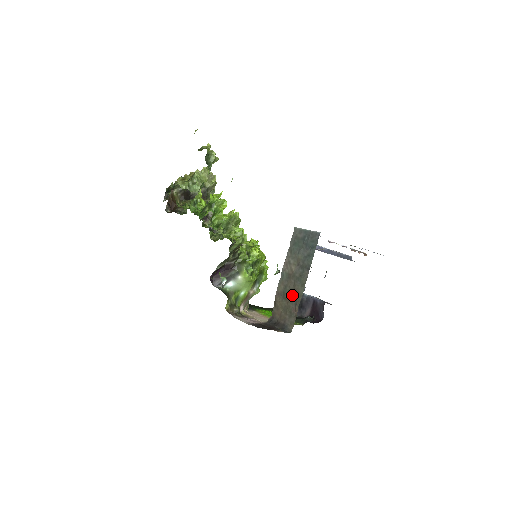
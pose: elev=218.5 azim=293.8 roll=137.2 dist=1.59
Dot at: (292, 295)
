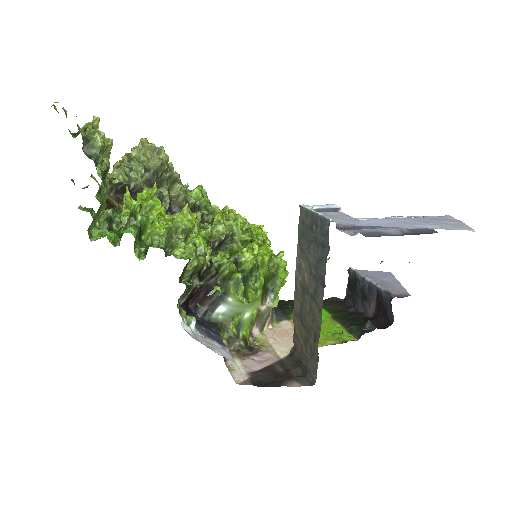
Dot at: (309, 323)
